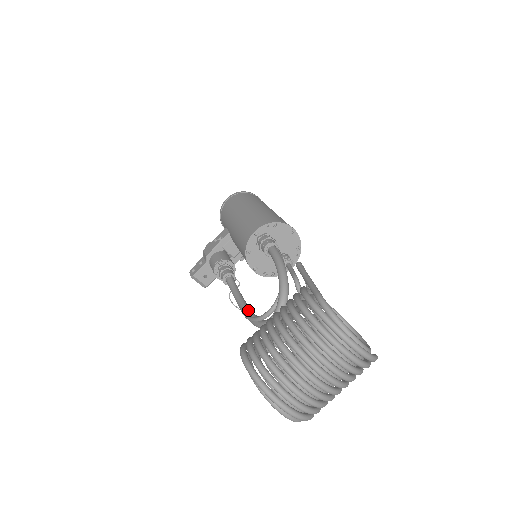
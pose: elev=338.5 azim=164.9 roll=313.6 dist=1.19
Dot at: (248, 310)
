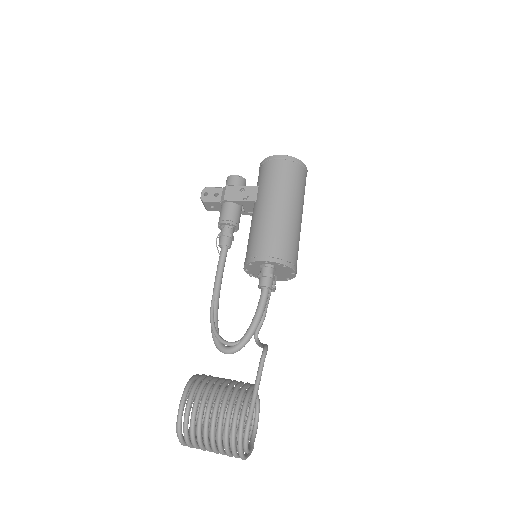
Dot at: (216, 307)
